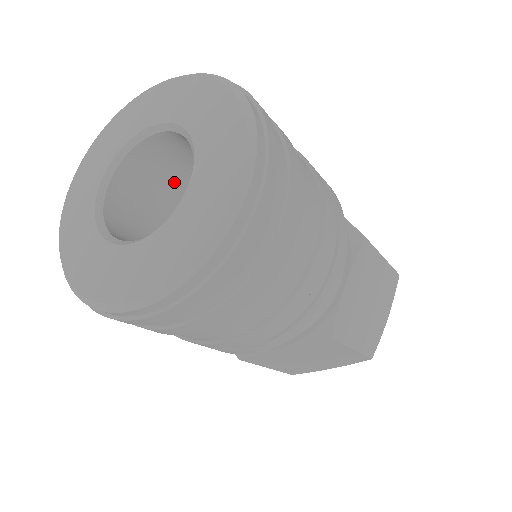
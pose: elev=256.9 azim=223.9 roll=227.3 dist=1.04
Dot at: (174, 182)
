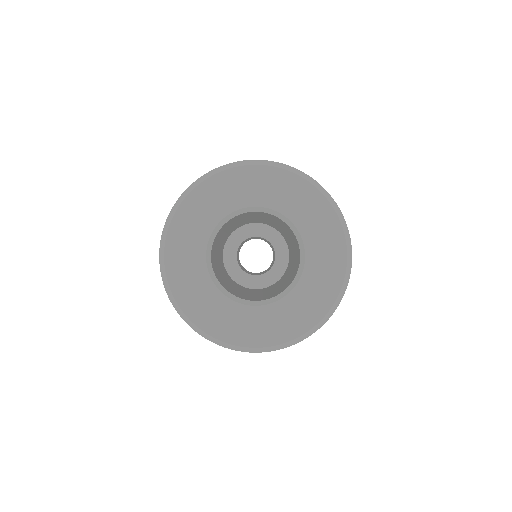
Dot at: (262, 216)
